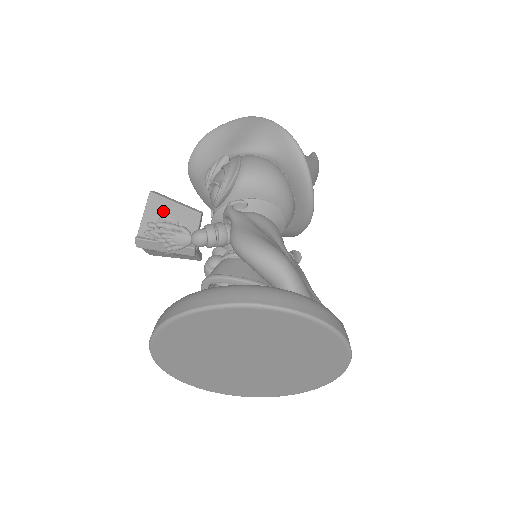
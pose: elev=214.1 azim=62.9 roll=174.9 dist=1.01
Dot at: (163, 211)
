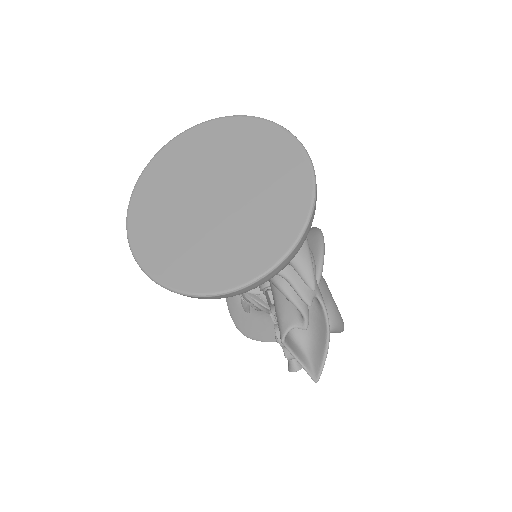
Dot at: occluded
